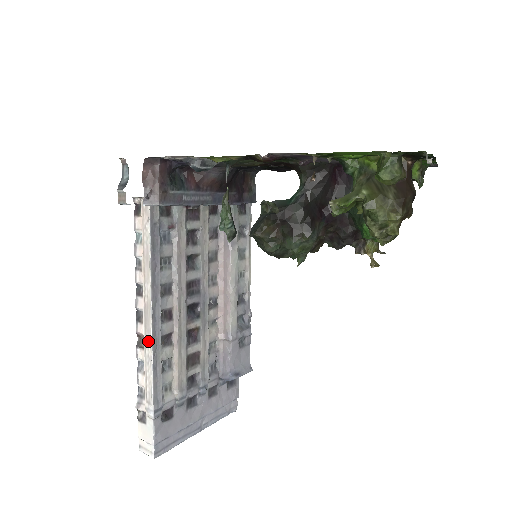
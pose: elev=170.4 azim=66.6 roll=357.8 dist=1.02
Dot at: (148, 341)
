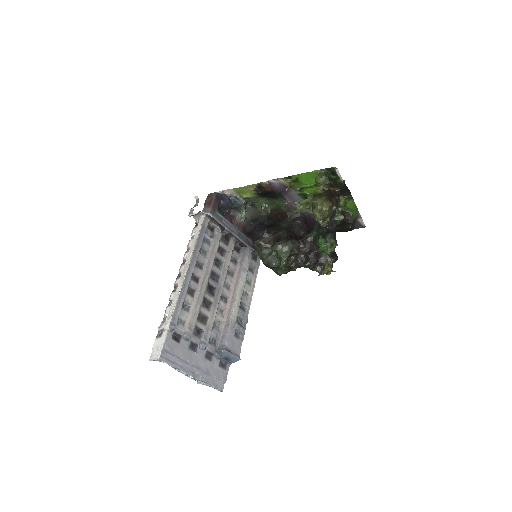
Dot at: (181, 283)
